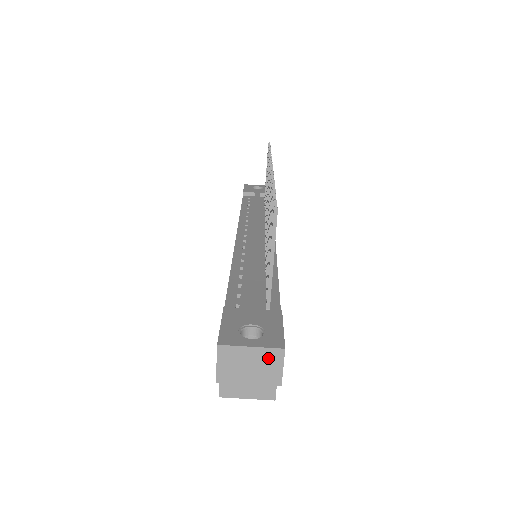
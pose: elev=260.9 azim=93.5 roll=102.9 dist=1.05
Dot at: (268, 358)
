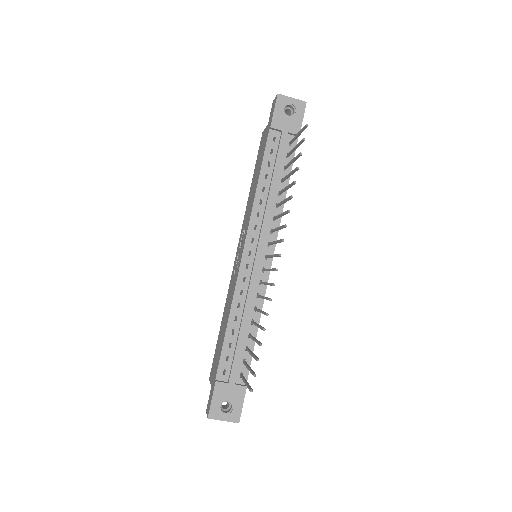
Dot at: (231, 420)
